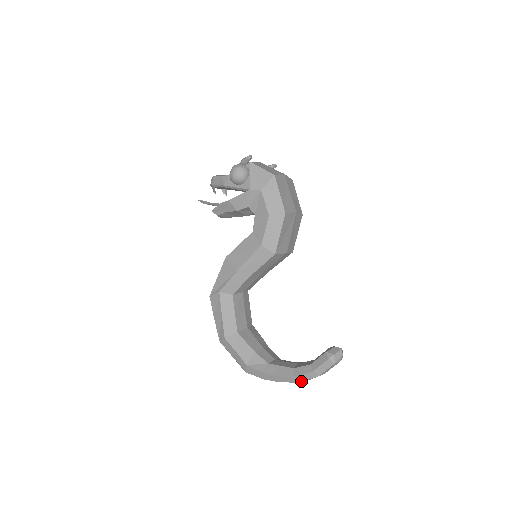
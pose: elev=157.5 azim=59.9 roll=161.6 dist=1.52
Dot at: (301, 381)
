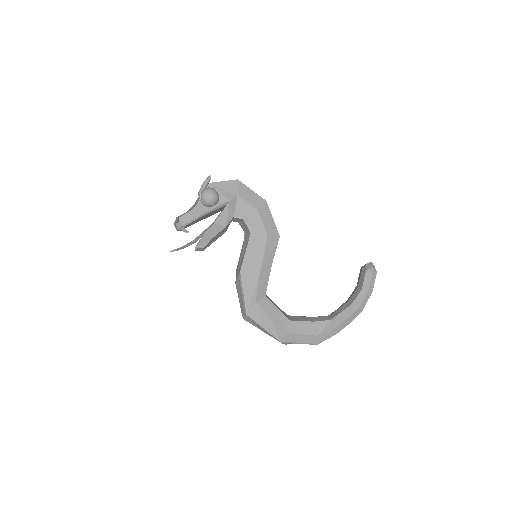
Dot at: (363, 307)
